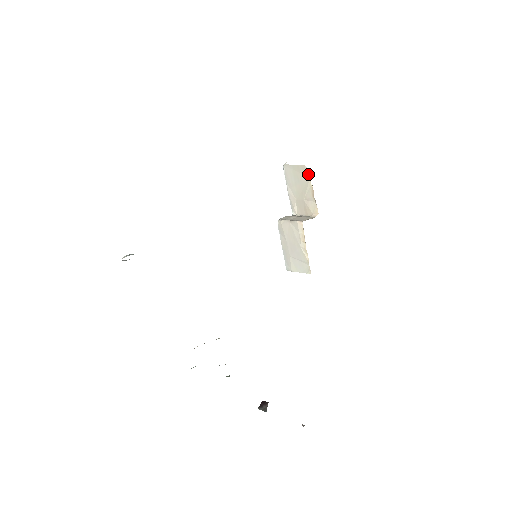
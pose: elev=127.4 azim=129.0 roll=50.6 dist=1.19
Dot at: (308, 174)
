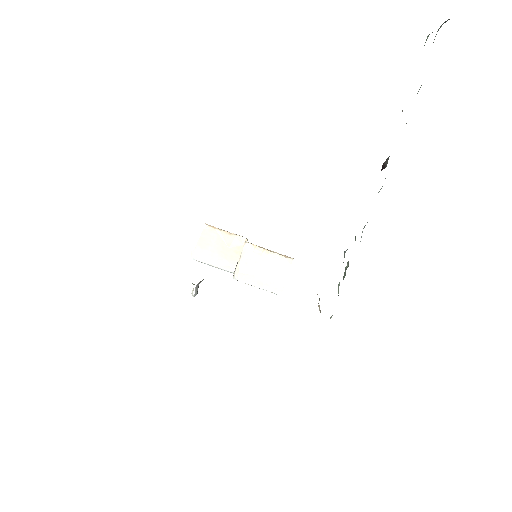
Dot at: (211, 229)
